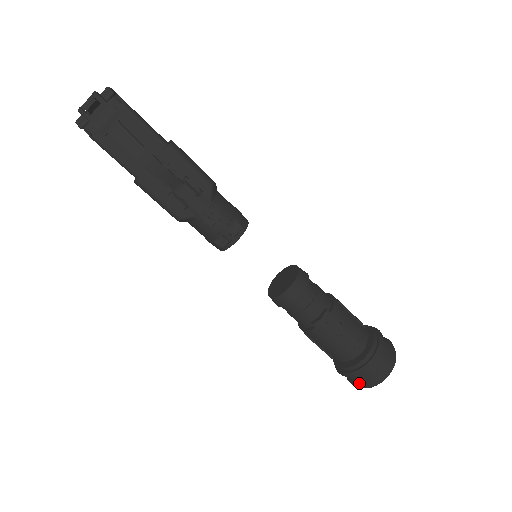
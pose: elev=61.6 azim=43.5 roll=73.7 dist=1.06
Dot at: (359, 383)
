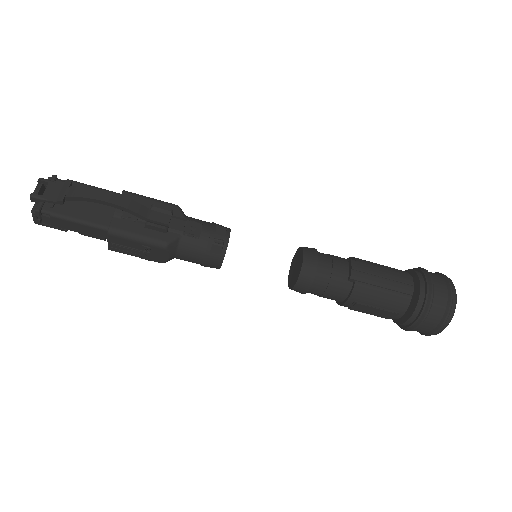
Dot at: (441, 318)
